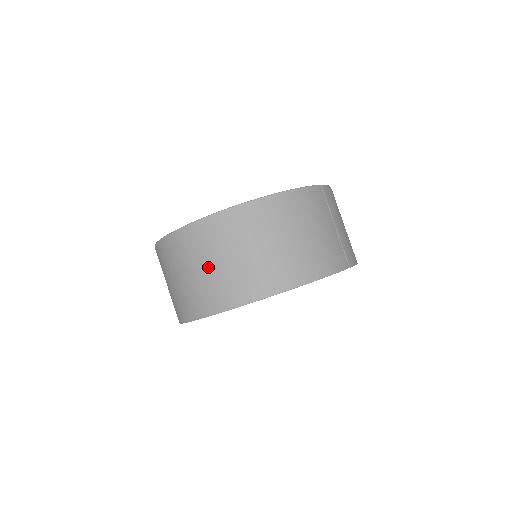
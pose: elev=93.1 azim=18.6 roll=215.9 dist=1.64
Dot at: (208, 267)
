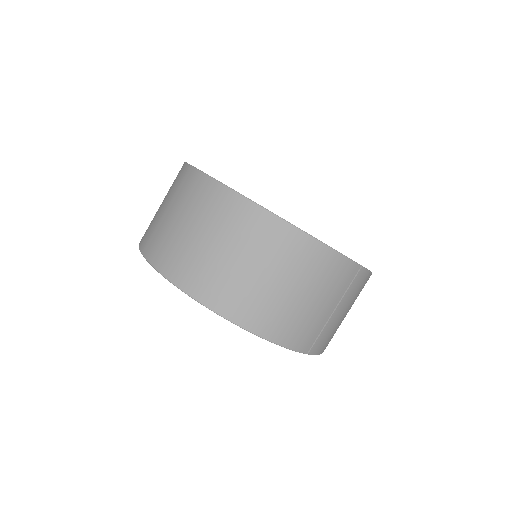
Dot at: (194, 232)
